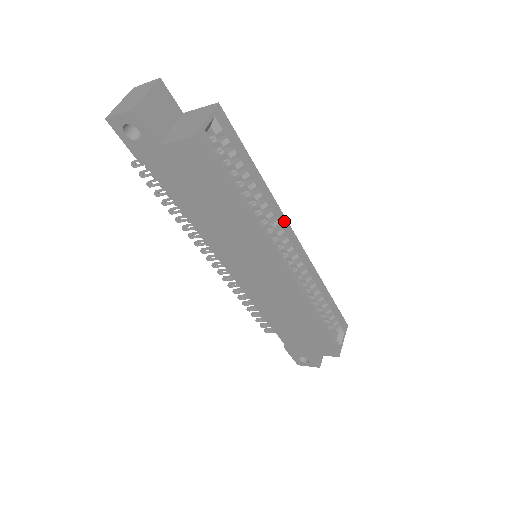
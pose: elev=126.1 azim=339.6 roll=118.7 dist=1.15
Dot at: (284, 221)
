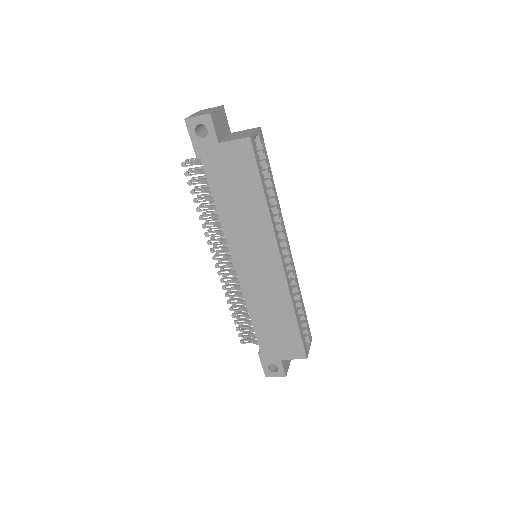
Dot at: (284, 227)
